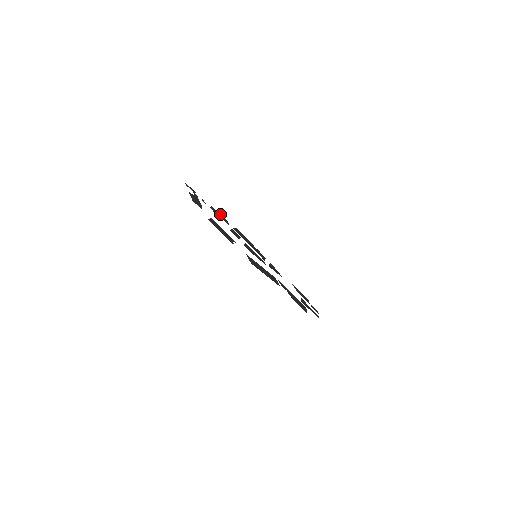
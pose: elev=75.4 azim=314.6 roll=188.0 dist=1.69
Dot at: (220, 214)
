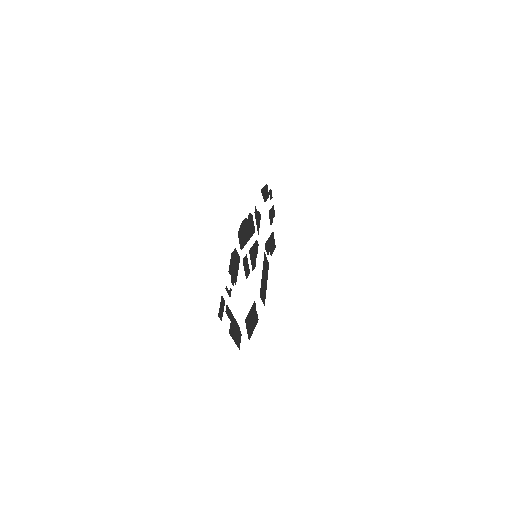
Dot at: (232, 257)
